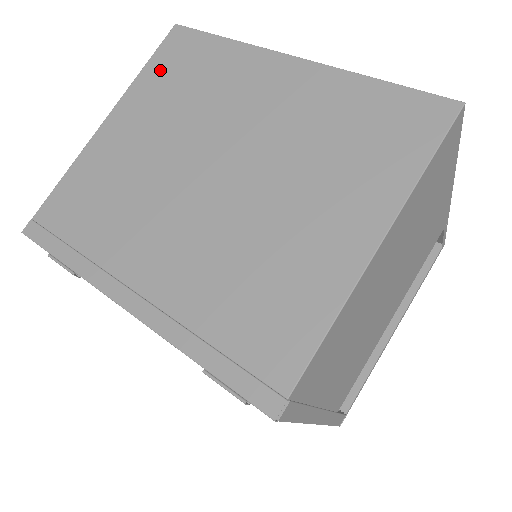
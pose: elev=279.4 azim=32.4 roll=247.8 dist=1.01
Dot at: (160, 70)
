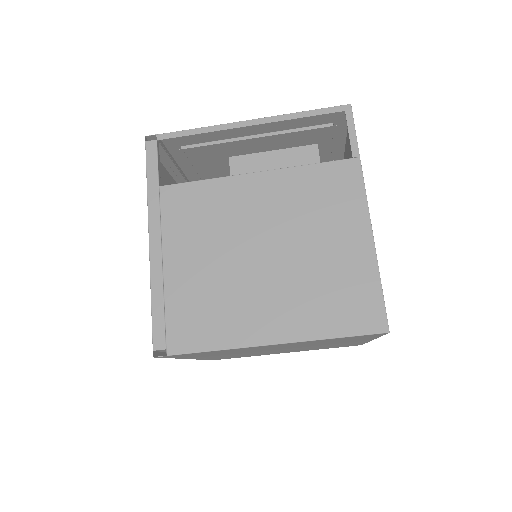
Dot at: occluded
